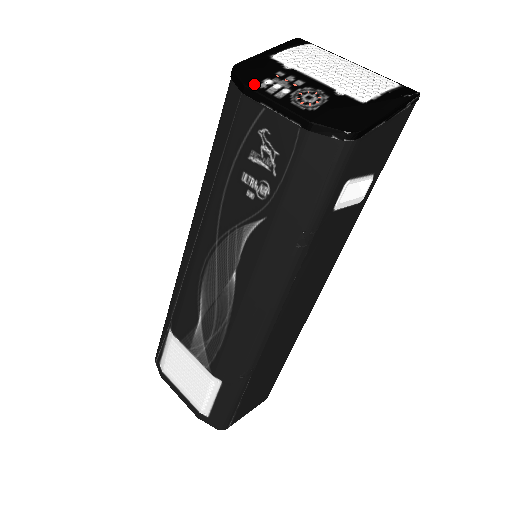
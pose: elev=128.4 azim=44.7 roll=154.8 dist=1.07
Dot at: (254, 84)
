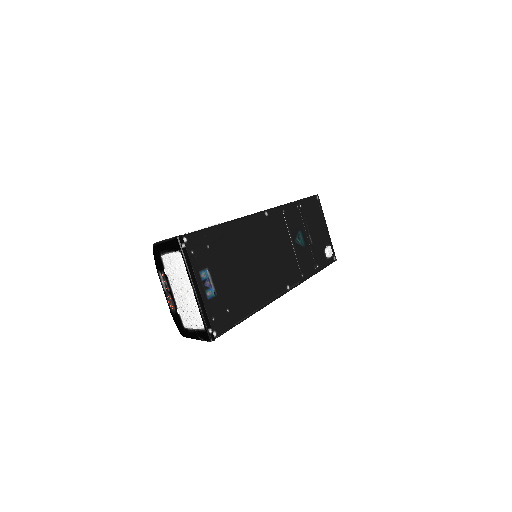
Dot at: (157, 270)
